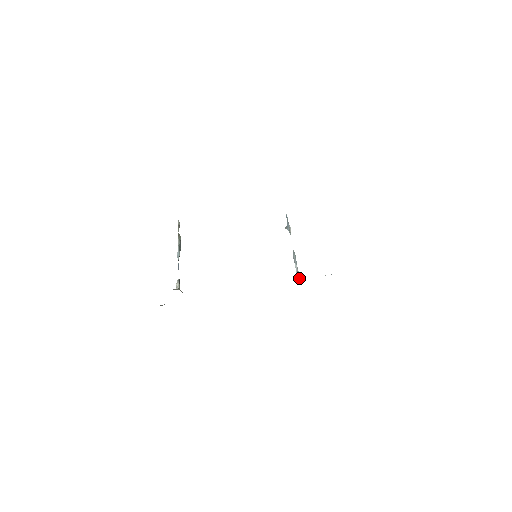
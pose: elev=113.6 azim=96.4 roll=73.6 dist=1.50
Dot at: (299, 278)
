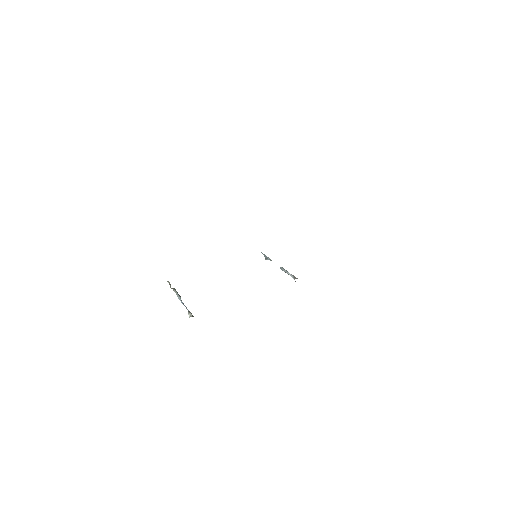
Dot at: occluded
